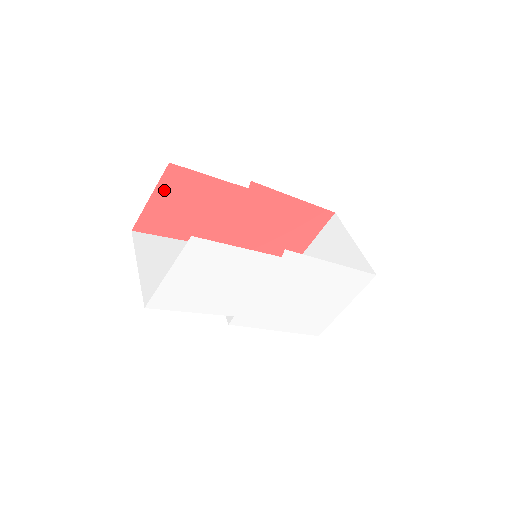
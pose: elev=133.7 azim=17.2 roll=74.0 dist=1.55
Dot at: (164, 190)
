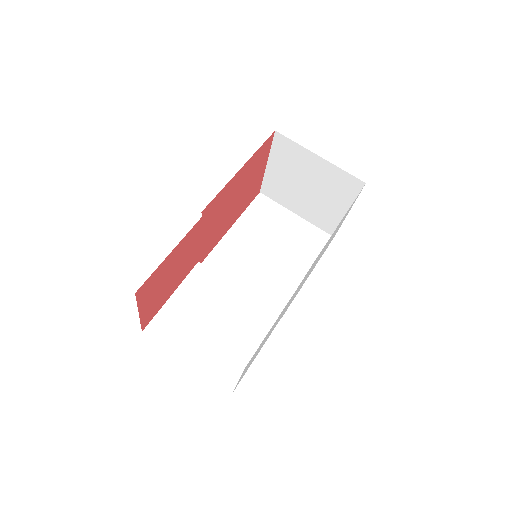
Dot at: (144, 300)
